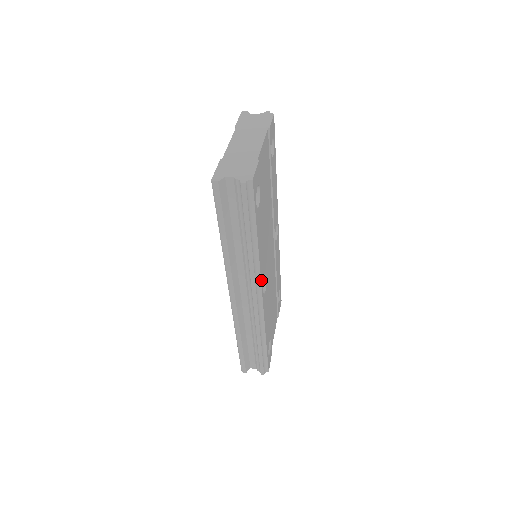
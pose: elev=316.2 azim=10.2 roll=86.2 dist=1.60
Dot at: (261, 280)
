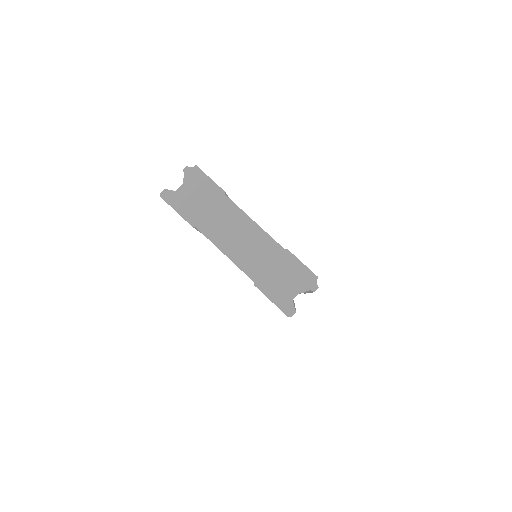
Dot at: occluded
